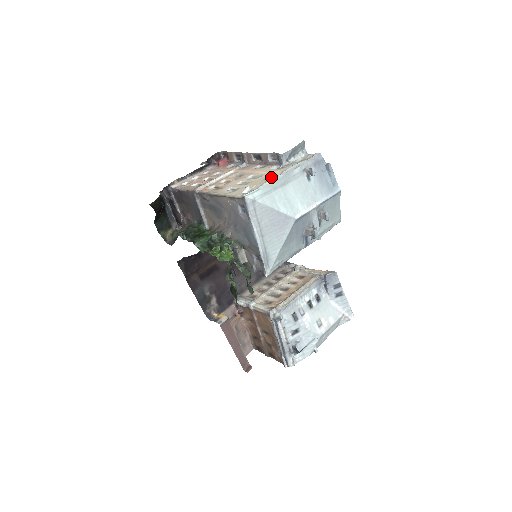
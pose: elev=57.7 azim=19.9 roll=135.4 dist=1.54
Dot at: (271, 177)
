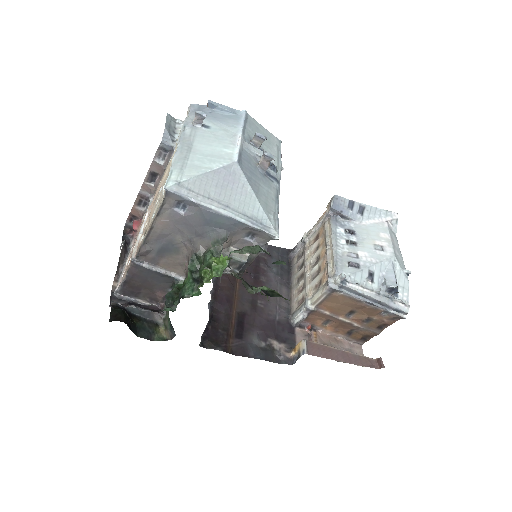
Dot at: occluded
